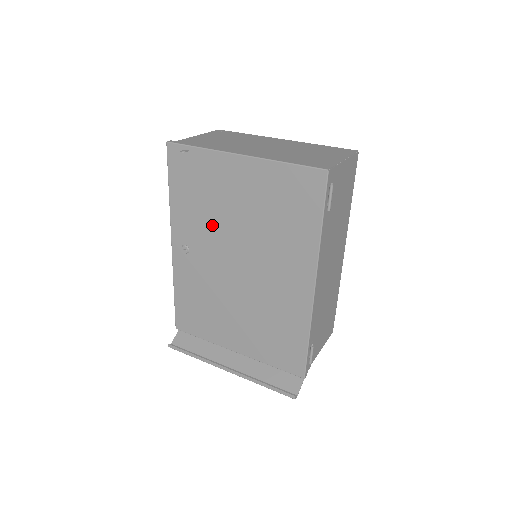
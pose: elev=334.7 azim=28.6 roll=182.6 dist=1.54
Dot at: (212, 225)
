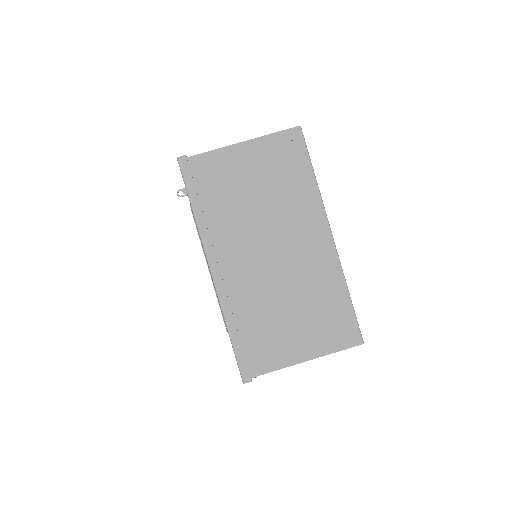
Dot at: occluded
